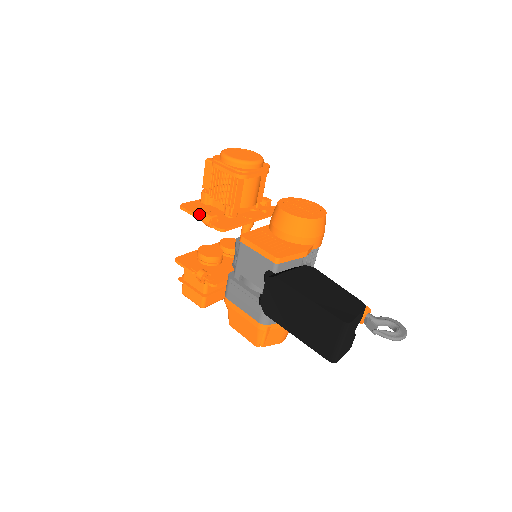
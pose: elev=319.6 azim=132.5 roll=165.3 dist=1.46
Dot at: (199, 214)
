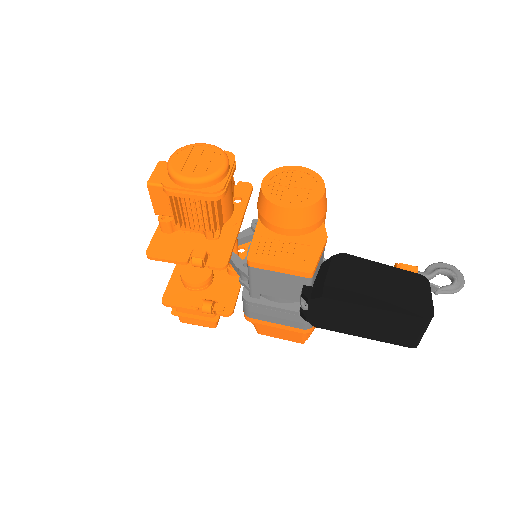
Dot at: (180, 257)
